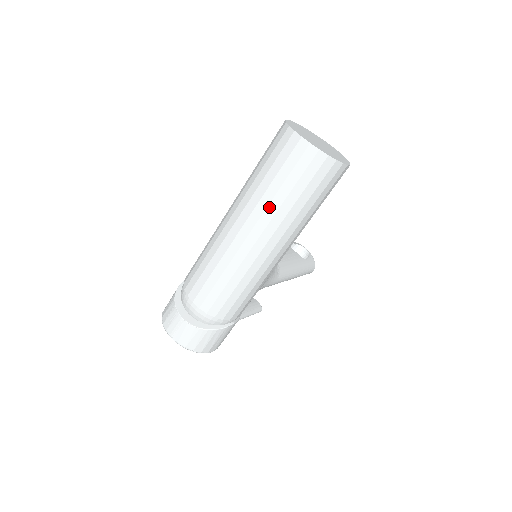
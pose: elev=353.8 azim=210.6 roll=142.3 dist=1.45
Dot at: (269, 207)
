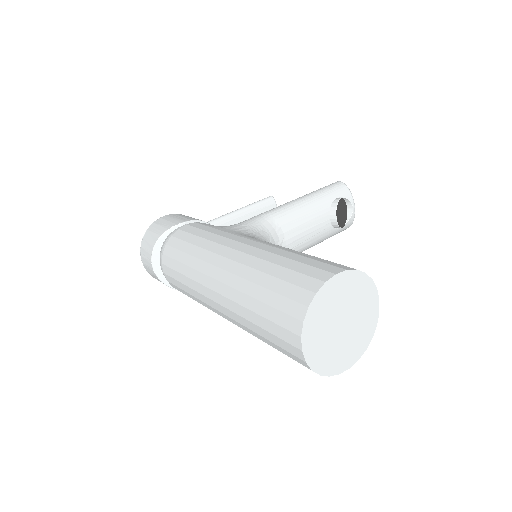
Dot at: (245, 327)
